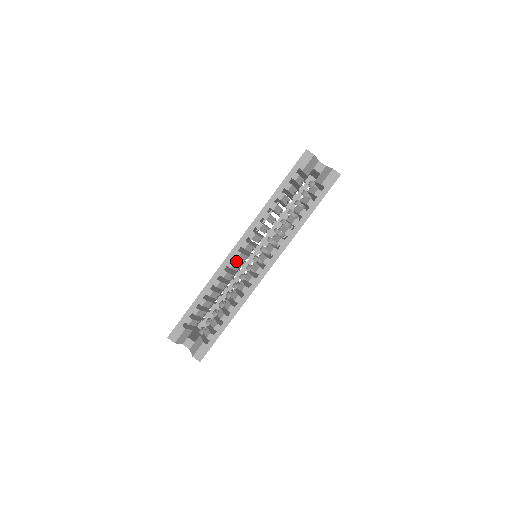
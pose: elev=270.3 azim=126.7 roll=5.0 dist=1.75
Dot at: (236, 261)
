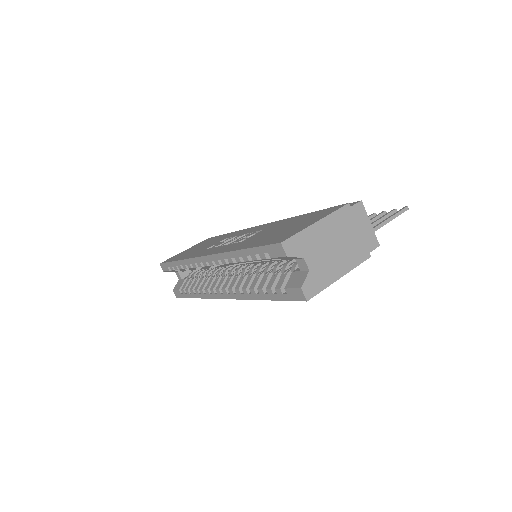
Dot at: occluded
